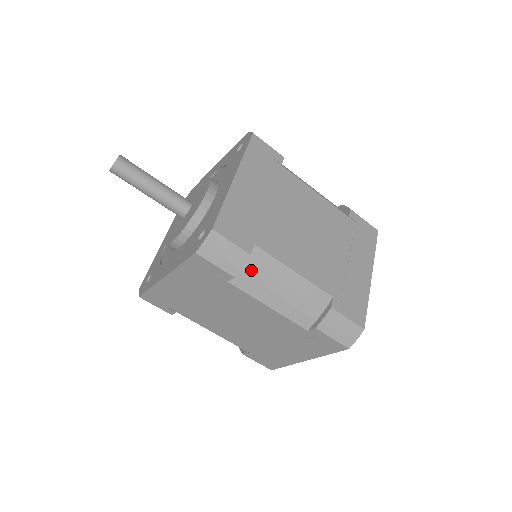
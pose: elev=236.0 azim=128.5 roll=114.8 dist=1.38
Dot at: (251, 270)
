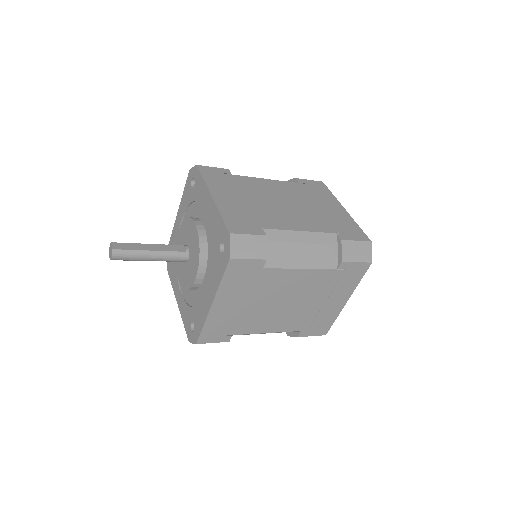
Dot at: occluded
